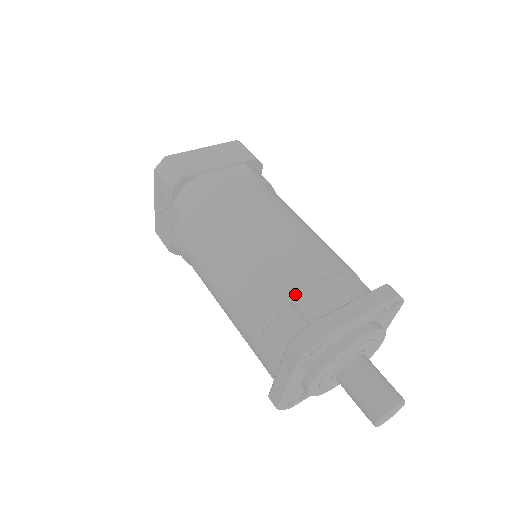
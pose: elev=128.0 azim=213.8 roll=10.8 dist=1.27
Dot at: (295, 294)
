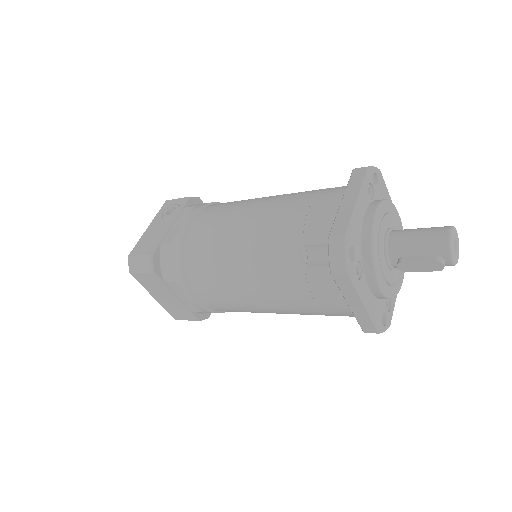
Dot at: occluded
